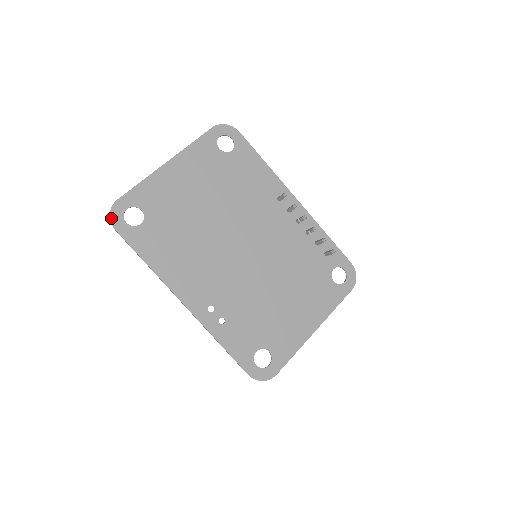
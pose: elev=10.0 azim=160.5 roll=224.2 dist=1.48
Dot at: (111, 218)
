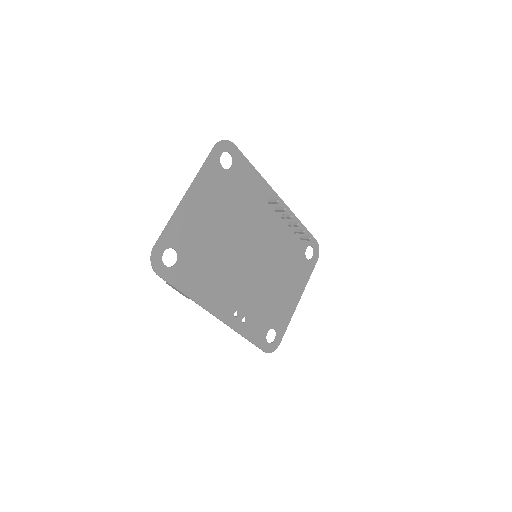
Dot at: (153, 266)
